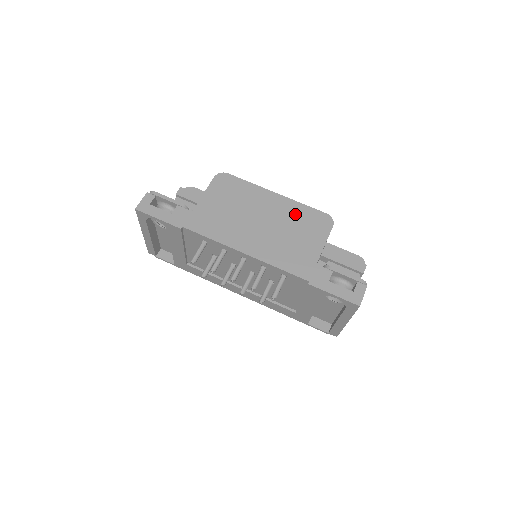
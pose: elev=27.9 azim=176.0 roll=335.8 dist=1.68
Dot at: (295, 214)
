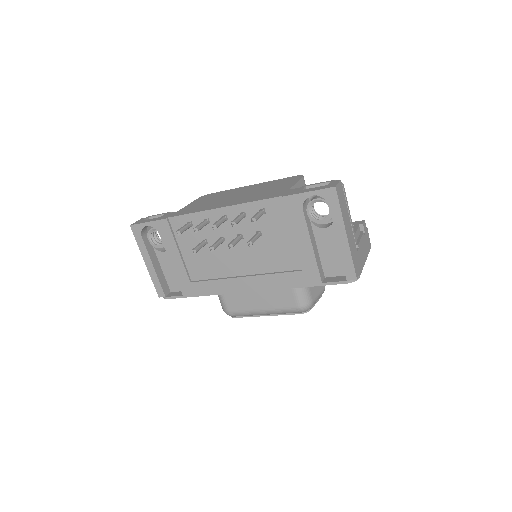
Dot at: (268, 184)
